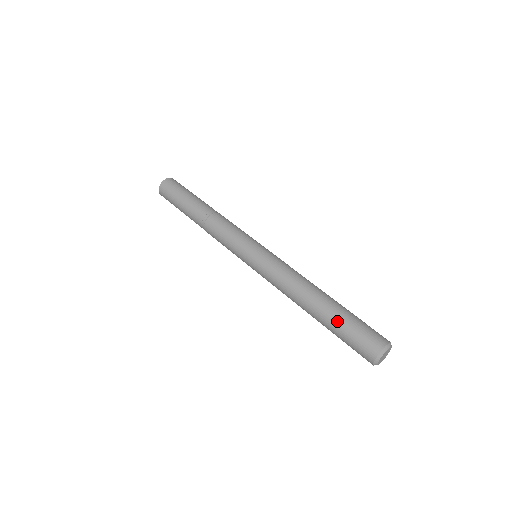
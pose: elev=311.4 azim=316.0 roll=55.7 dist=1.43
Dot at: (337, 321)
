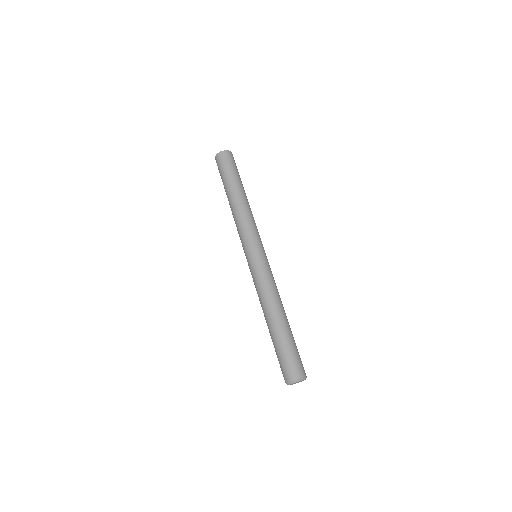
Dot at: (274, 344)
